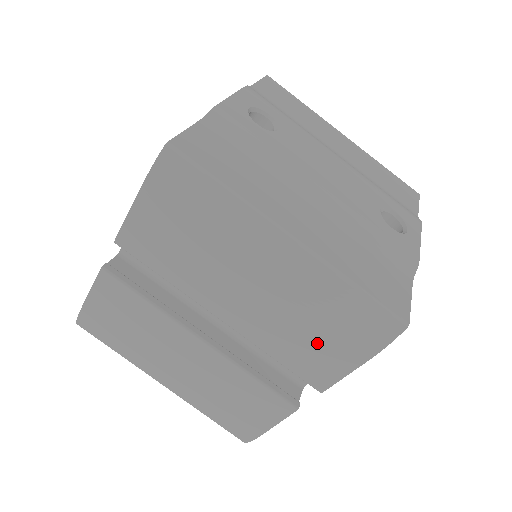
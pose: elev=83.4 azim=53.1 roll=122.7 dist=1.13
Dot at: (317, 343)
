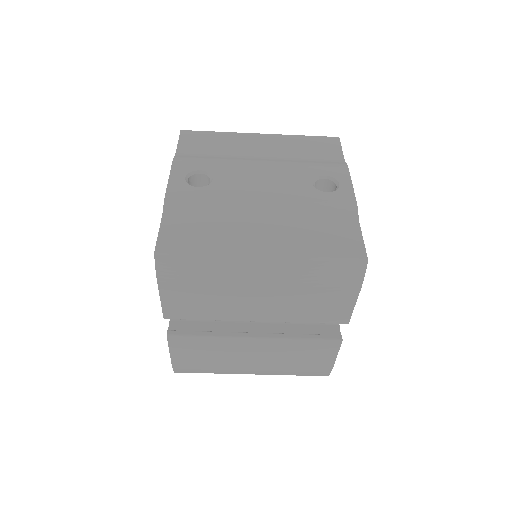
Dot at: (323, 301)
